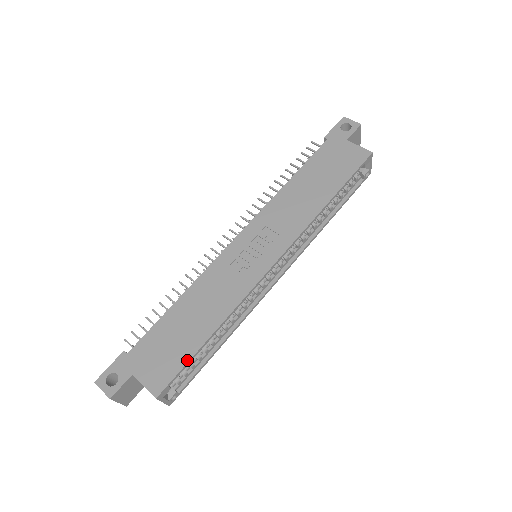
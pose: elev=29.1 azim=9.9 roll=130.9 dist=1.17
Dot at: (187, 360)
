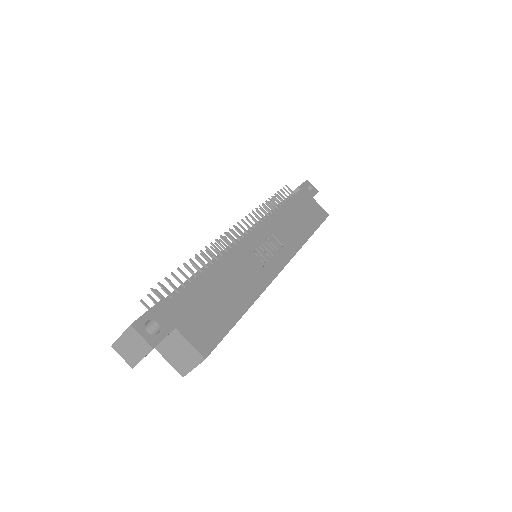
Dot at: (229, 328)
